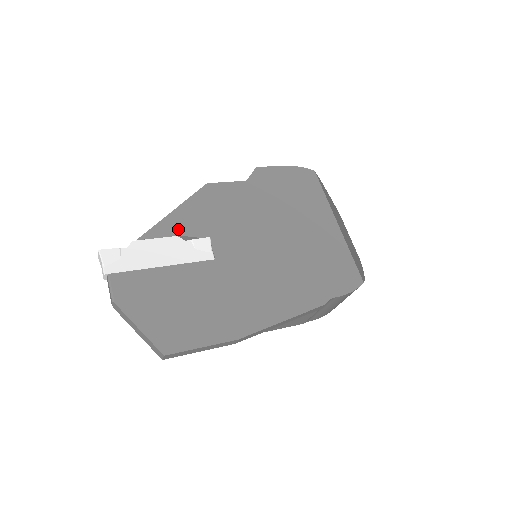
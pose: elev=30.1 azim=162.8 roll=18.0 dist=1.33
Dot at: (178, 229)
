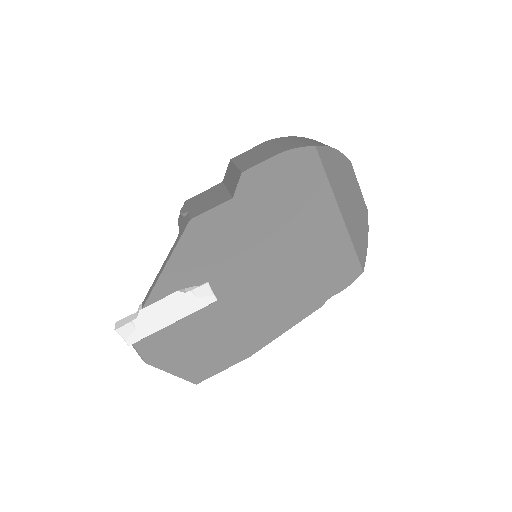
Dot at: (176, 284)
